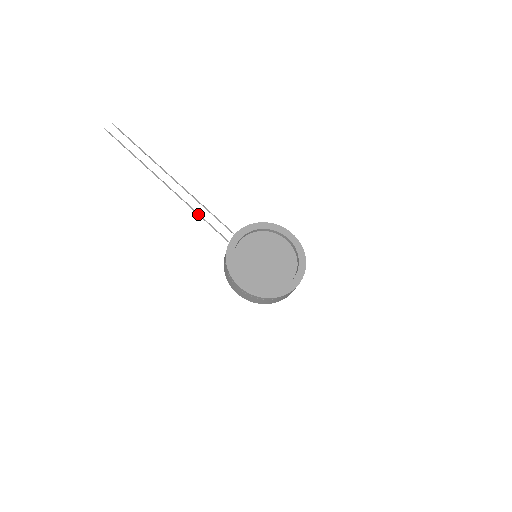
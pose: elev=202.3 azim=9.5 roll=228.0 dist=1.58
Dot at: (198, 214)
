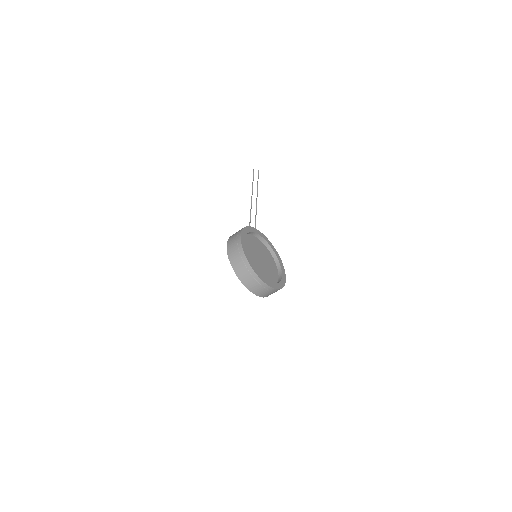
Dot at: (250, 218)
